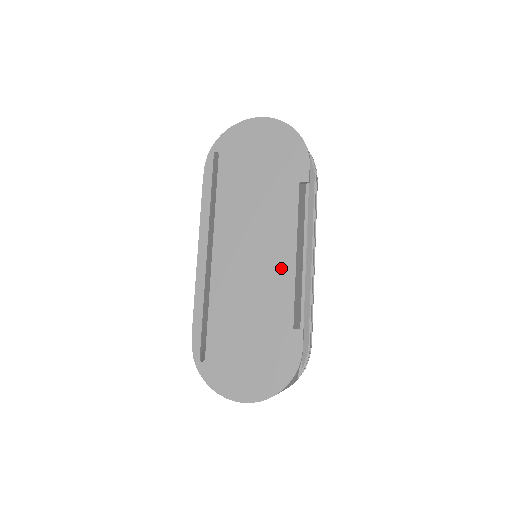
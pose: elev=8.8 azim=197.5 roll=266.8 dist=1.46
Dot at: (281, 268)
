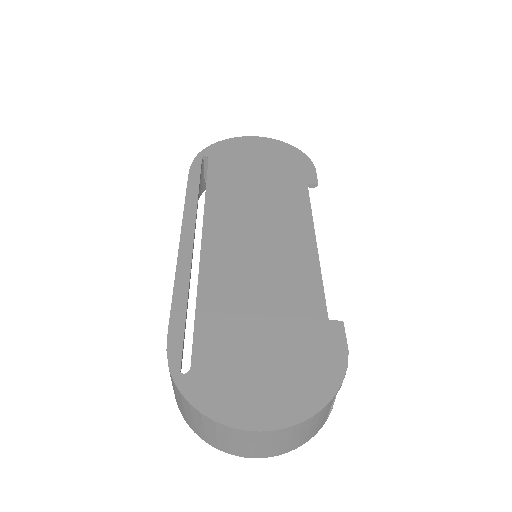
Dot at: (299, 256)
